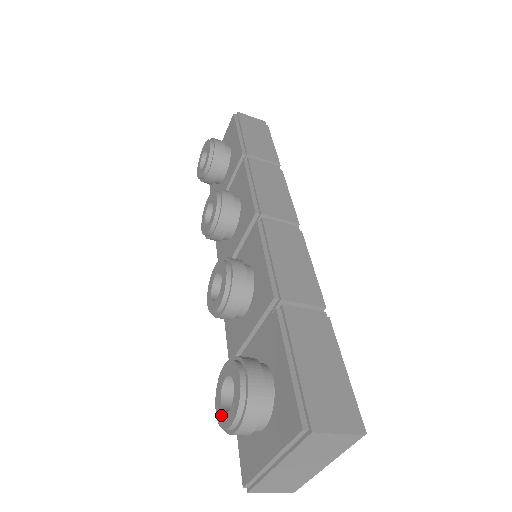
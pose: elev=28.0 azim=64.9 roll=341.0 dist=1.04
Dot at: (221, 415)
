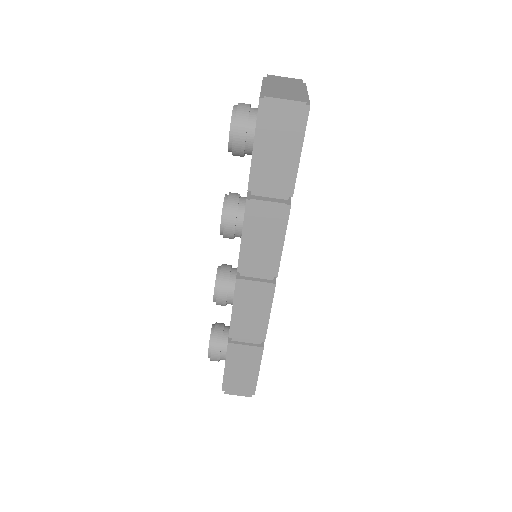
Dot at: (231, 124)
